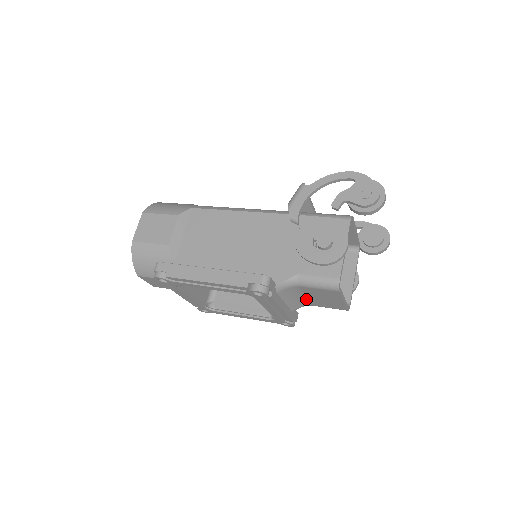
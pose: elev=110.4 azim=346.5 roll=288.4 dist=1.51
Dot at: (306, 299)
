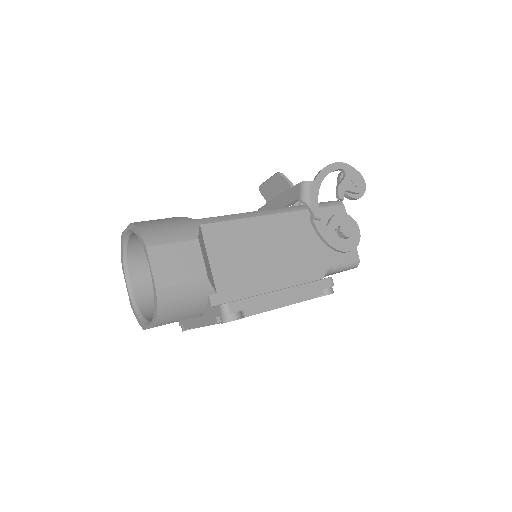
Dot at: occluded
